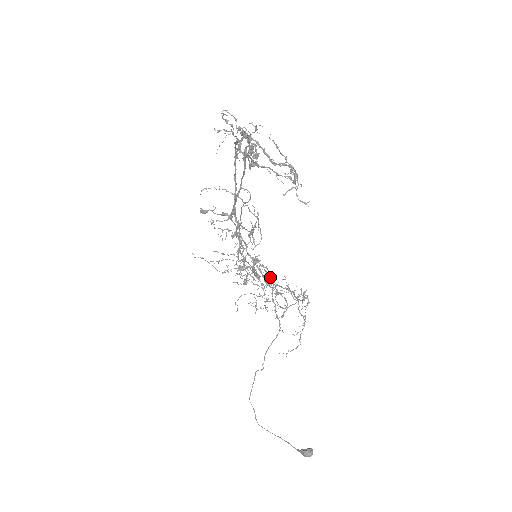
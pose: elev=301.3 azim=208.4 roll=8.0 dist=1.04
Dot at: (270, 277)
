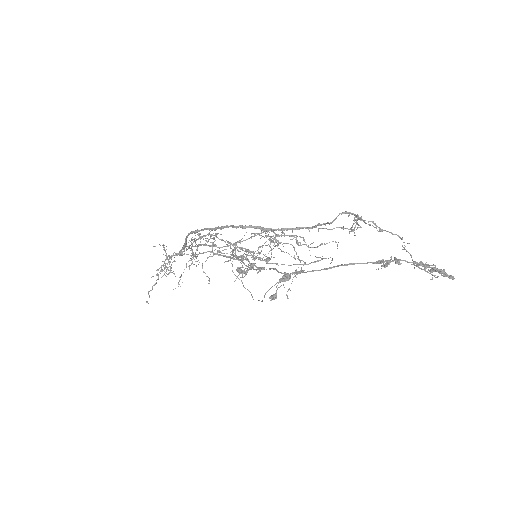
Dot at: occluded
